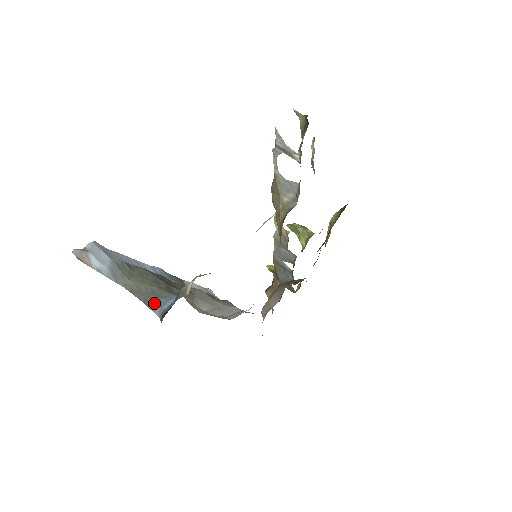
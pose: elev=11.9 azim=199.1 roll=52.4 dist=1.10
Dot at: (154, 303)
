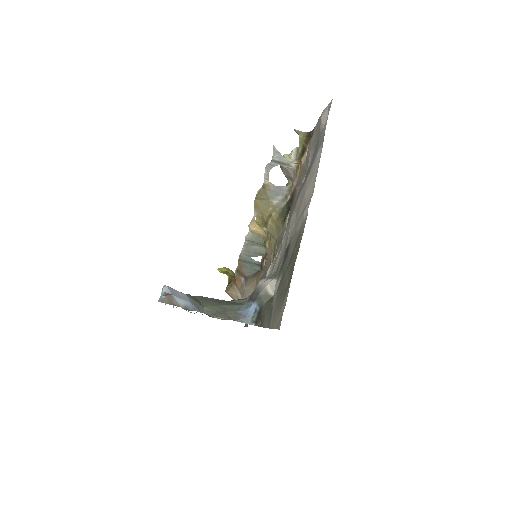
Dot at: (237, 316)
